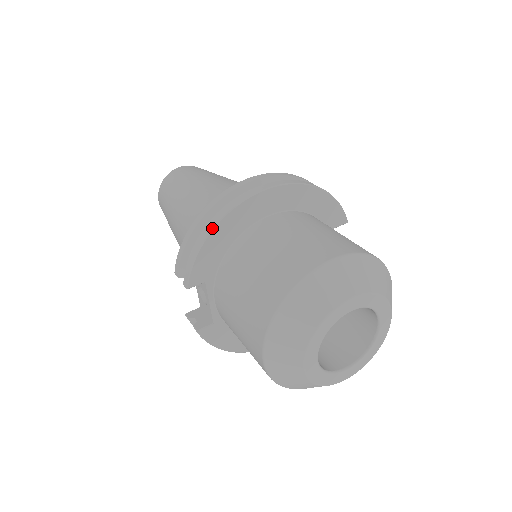
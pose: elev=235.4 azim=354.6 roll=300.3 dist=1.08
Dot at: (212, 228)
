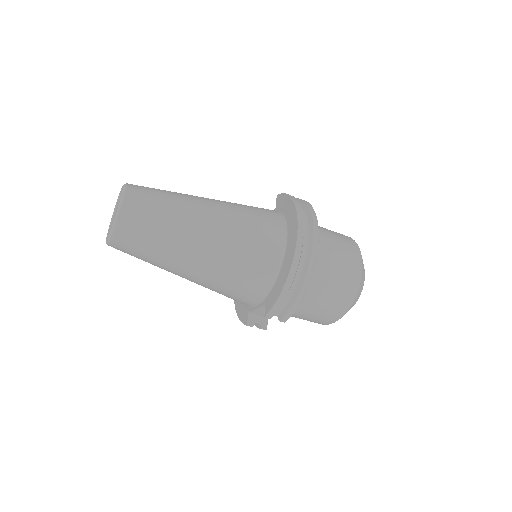
Dot at: occluded
